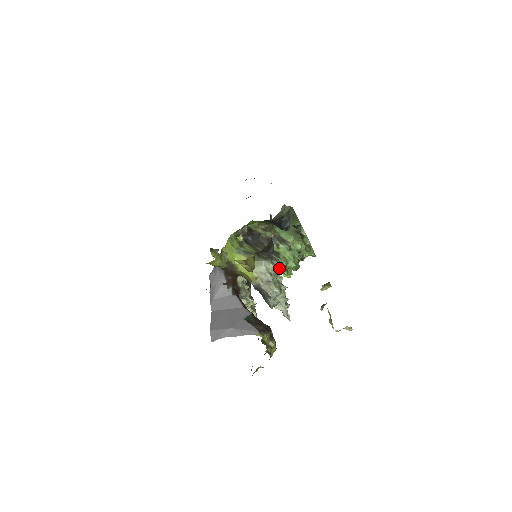
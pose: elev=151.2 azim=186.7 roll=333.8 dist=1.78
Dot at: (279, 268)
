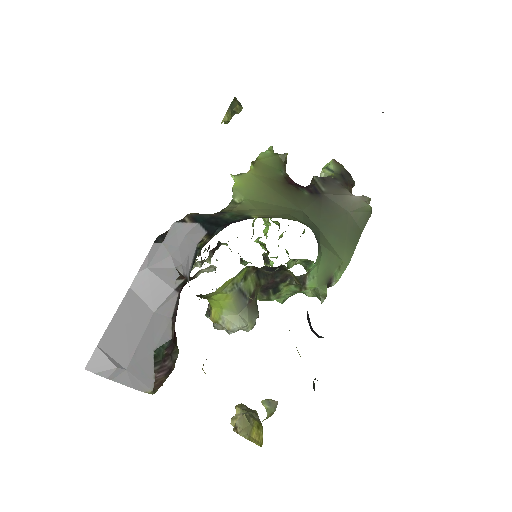
Dot at: (261, 300)
